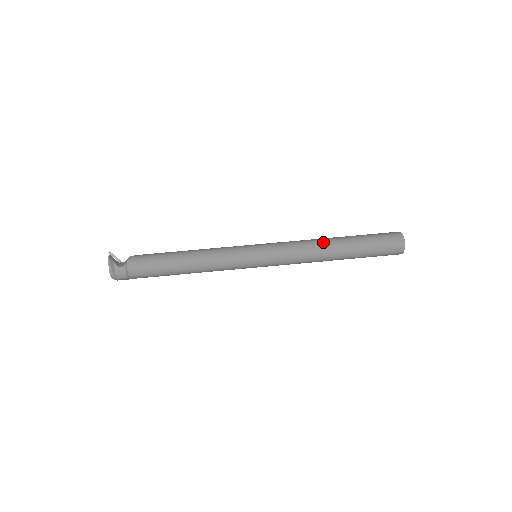
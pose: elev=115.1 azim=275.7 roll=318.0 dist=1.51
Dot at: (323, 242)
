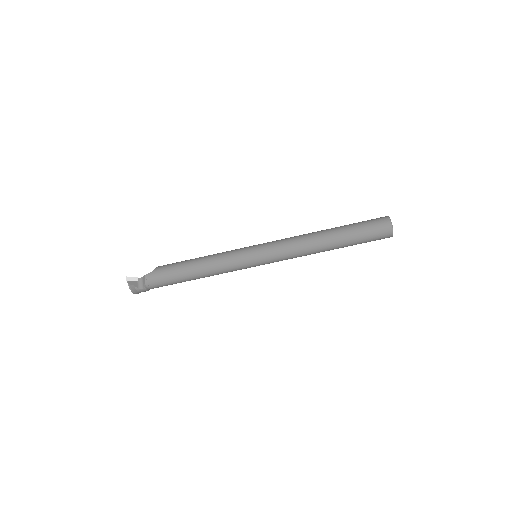
Dot at: (317, 244)
